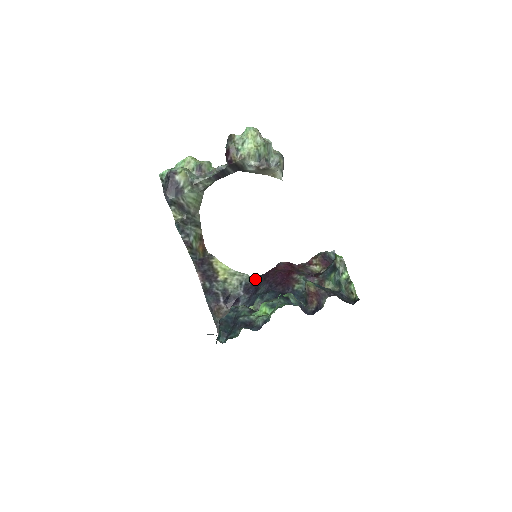
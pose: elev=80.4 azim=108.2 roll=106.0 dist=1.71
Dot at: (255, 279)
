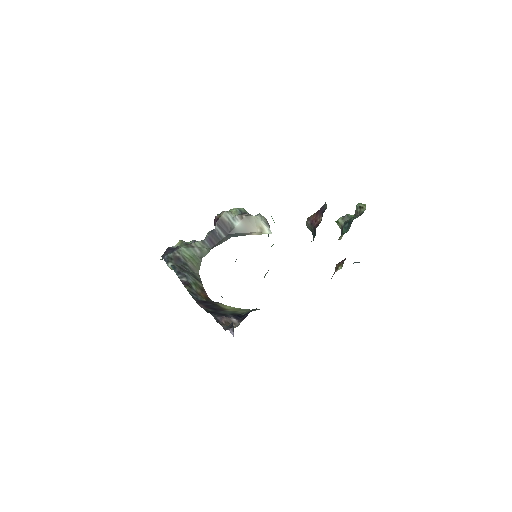
Dot at: occluded
